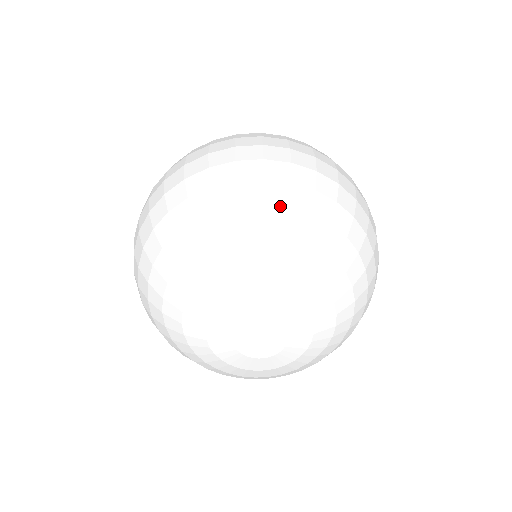
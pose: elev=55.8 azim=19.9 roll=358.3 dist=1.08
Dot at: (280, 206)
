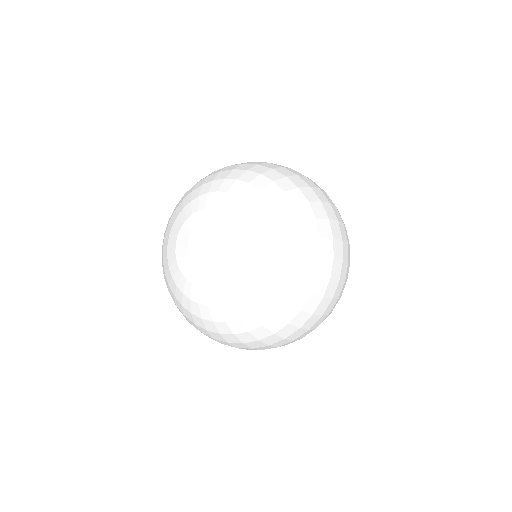
Dot at: (228, 170)
